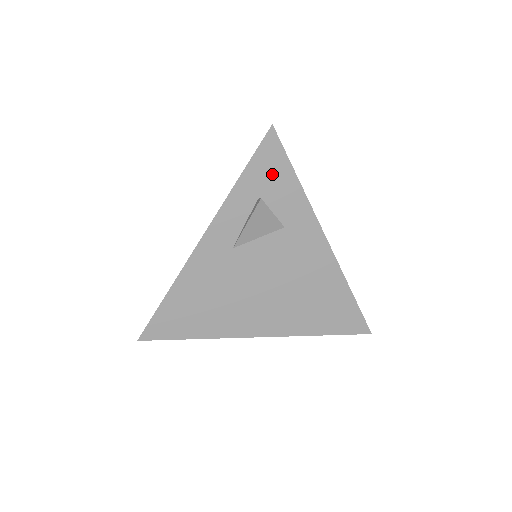
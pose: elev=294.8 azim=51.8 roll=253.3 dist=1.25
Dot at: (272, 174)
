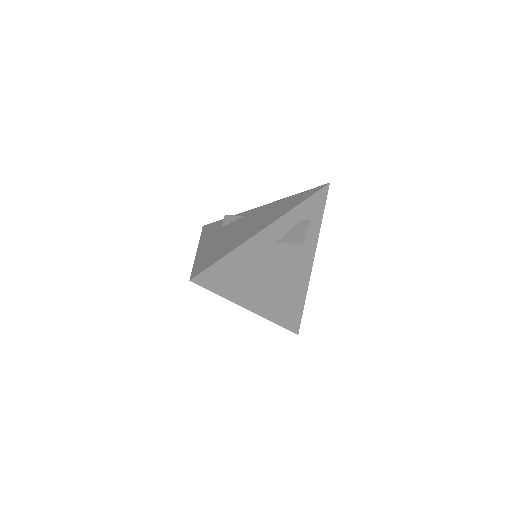
Dot at: (315, 209)
